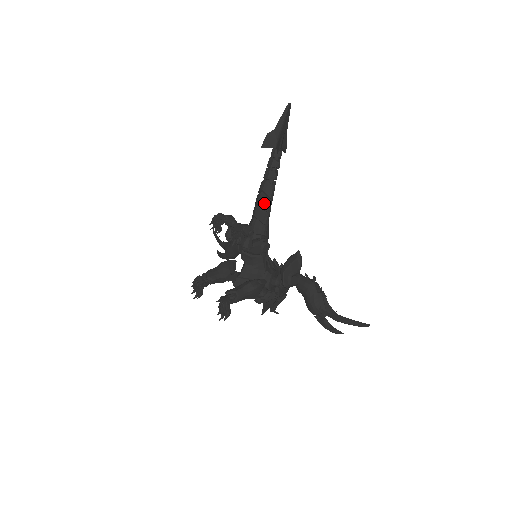
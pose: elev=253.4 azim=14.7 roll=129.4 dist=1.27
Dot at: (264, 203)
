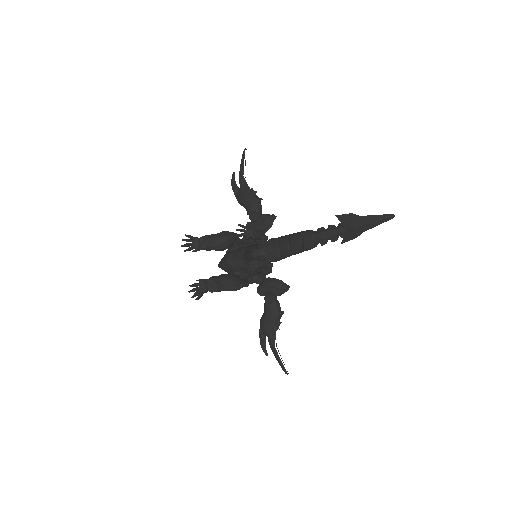
Dot at: (296, 249)
